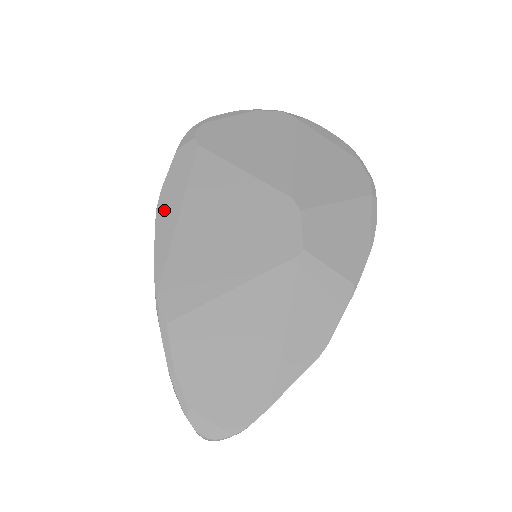
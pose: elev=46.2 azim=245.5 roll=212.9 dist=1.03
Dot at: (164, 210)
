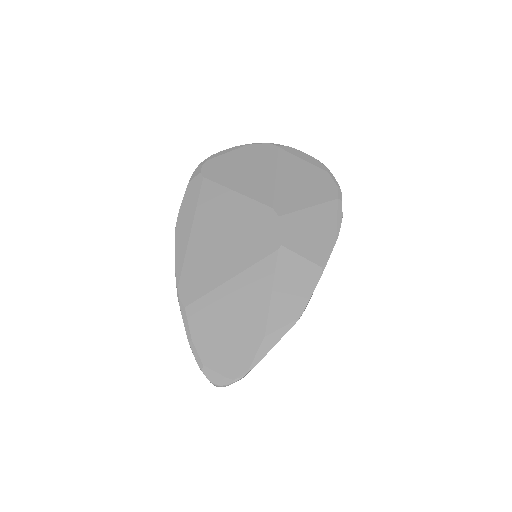
Dot at: (181, 228)
